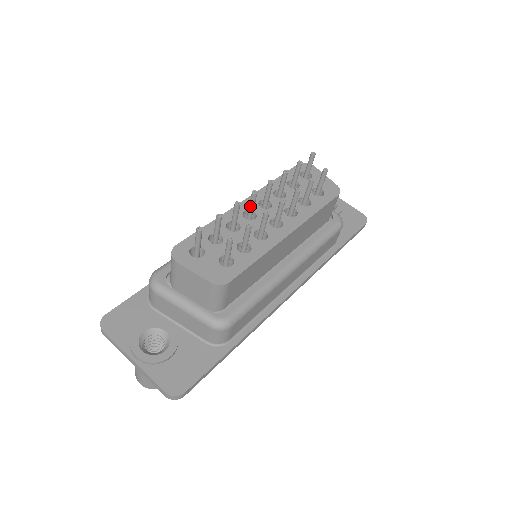
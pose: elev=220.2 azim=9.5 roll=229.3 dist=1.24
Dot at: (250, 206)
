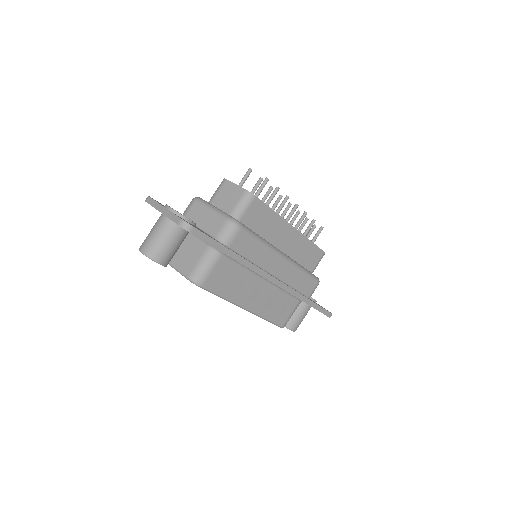
Dot at: (274, 204)
